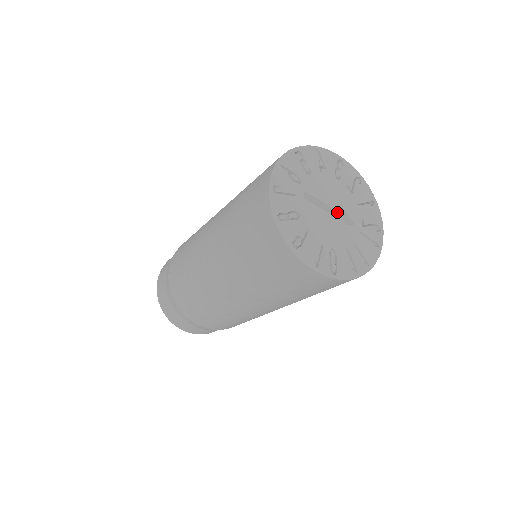
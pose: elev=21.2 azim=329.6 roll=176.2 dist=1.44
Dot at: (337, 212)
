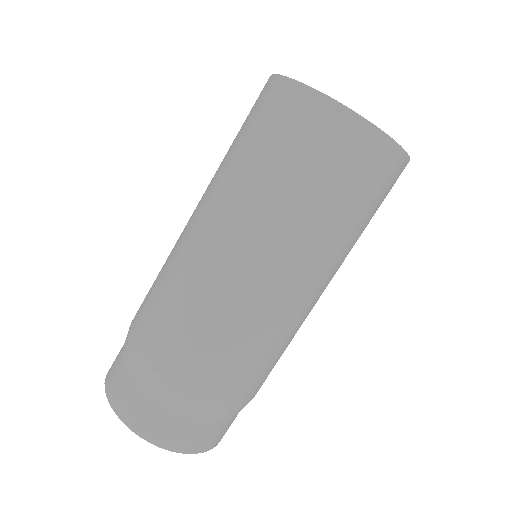
Dot at: occluded
